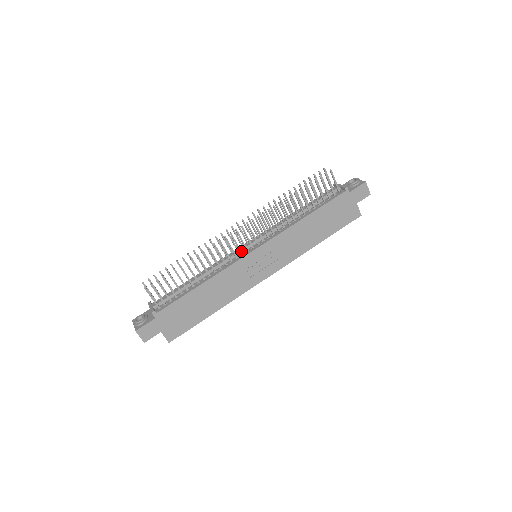
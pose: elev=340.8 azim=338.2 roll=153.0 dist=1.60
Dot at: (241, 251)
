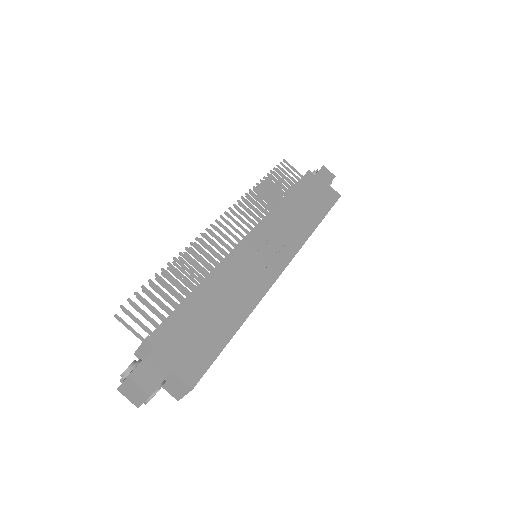
Dot at: (235, 244)
